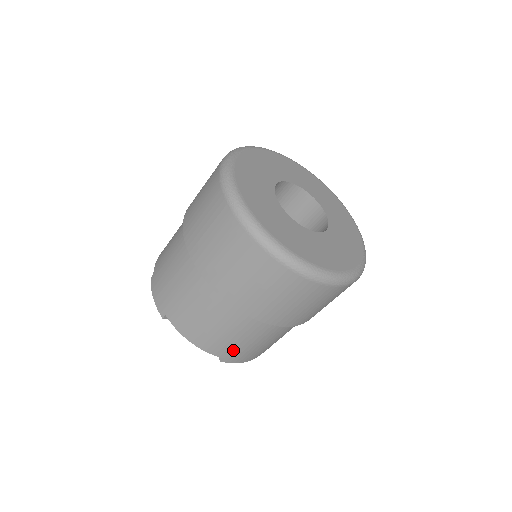
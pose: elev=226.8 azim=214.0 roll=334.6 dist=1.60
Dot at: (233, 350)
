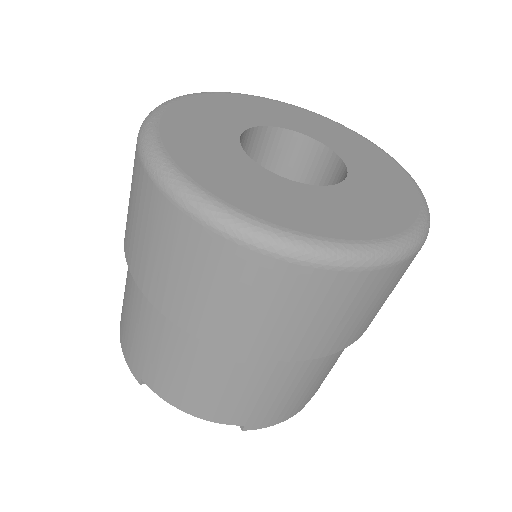
Dot at: (253, 411)
